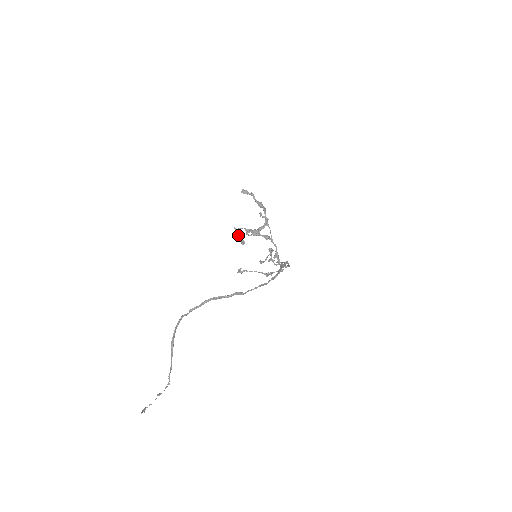
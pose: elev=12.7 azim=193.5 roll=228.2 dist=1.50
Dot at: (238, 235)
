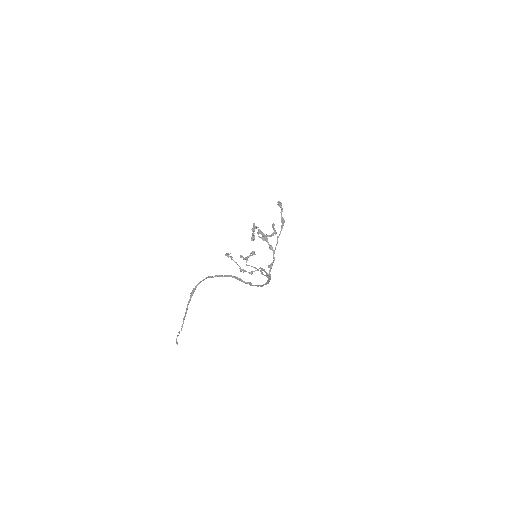
Dot at: (254, 231)
